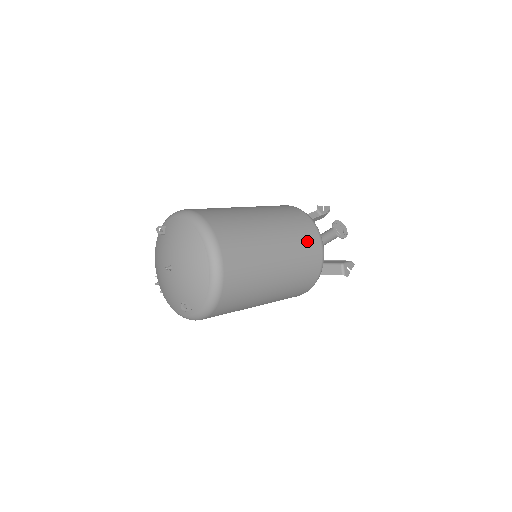
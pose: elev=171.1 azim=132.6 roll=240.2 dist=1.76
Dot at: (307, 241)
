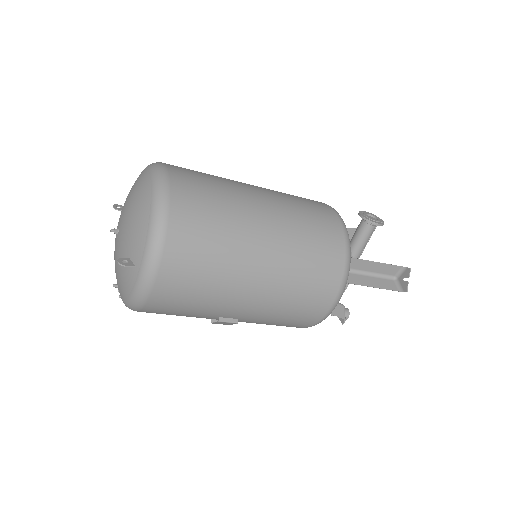
Dot at: (314, 209)
